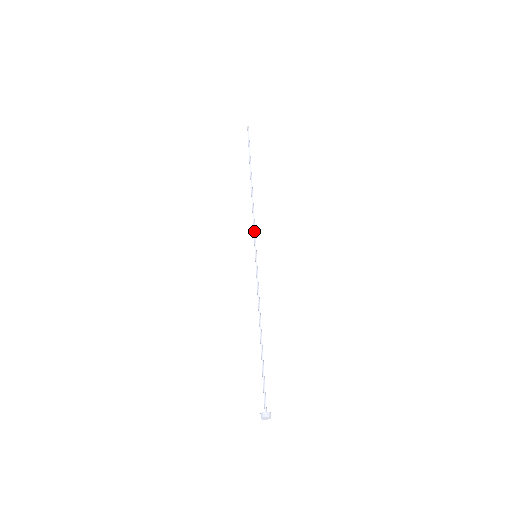
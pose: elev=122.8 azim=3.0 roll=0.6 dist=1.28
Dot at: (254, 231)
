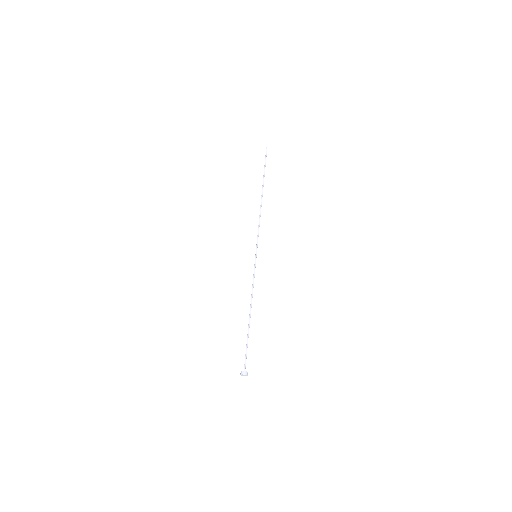
Dot at: (257, 236)
